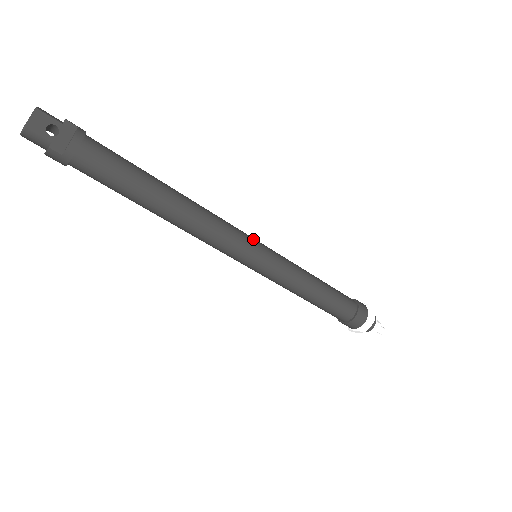
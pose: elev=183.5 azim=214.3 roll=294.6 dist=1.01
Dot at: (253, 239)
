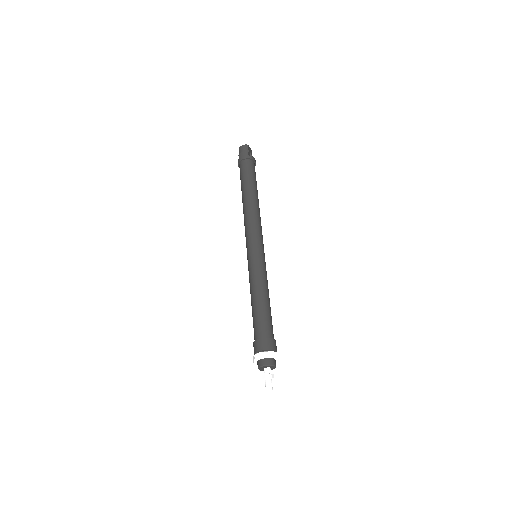
Dot at: occluded
